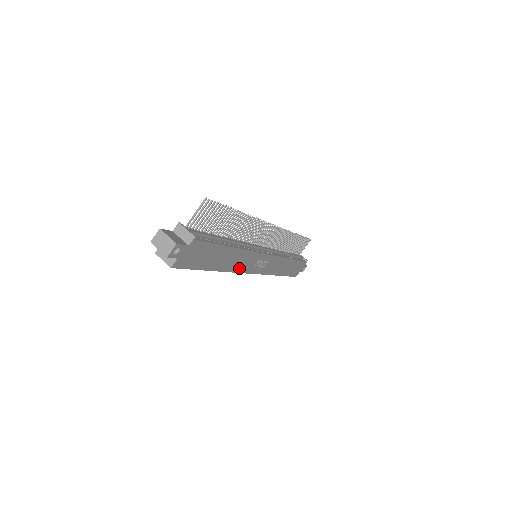
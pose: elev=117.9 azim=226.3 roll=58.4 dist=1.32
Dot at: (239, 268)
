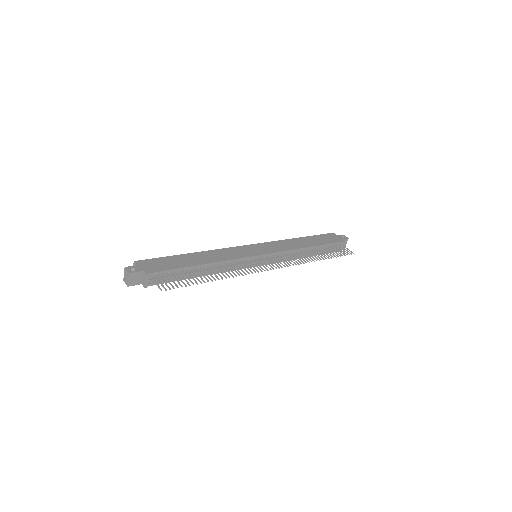
Dot at: occluded
